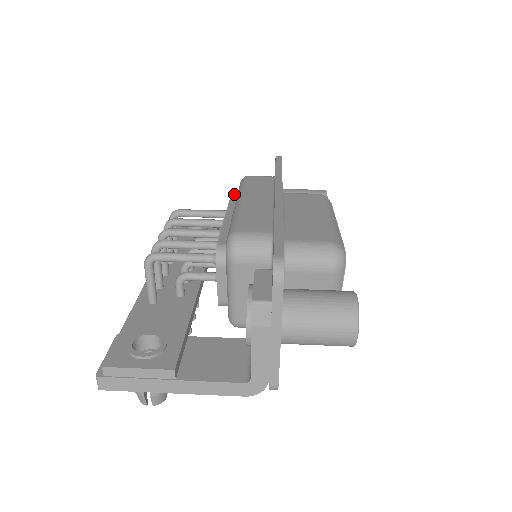
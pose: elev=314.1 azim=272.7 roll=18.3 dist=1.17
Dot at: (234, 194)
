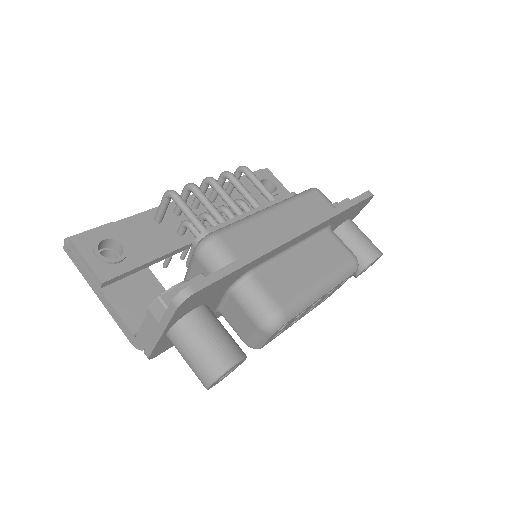
Dot at: (294, 194)
